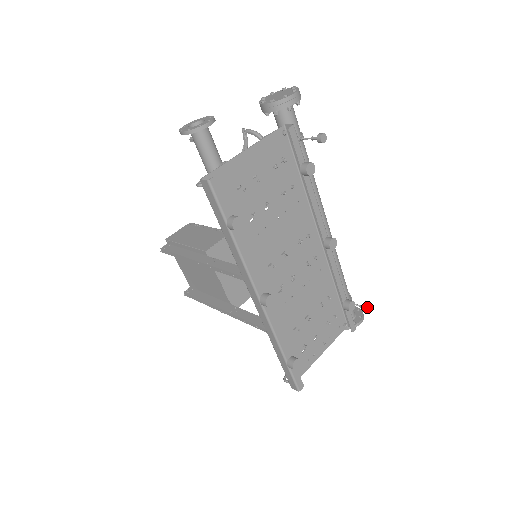
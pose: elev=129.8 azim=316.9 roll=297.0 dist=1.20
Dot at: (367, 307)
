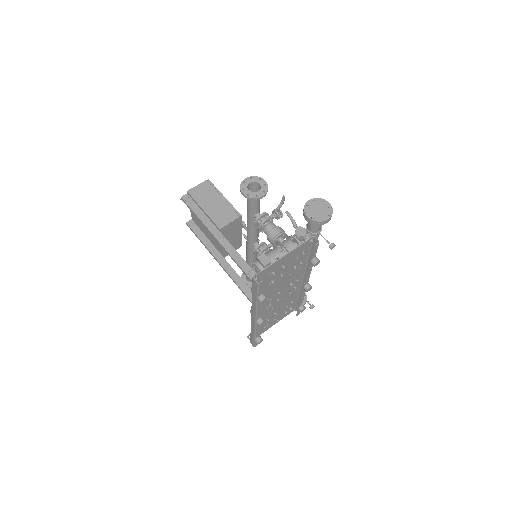
Dot at: (311, 306)
